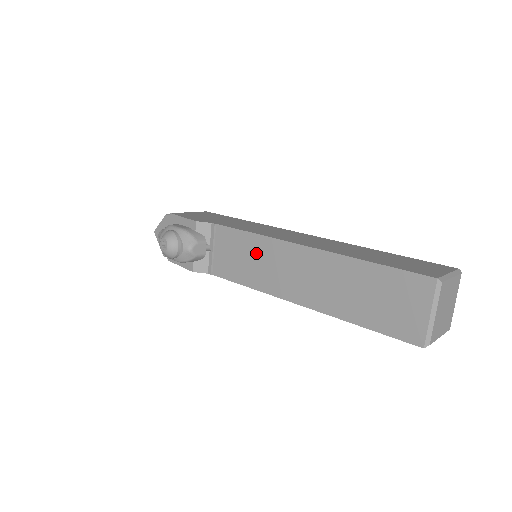
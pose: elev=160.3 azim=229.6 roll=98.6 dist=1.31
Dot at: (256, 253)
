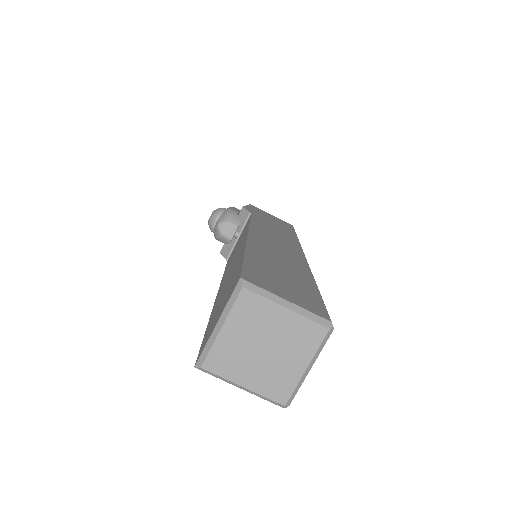
Dot at: occluded
